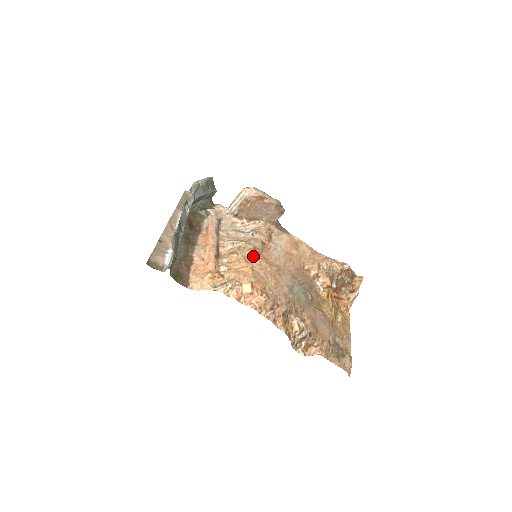
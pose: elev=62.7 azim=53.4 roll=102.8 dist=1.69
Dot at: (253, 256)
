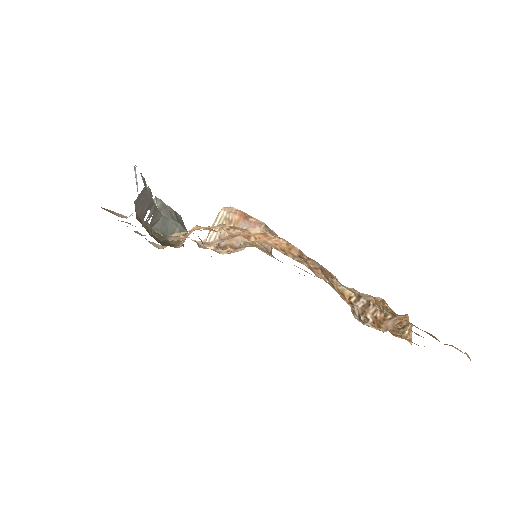
Dot at: occluded
